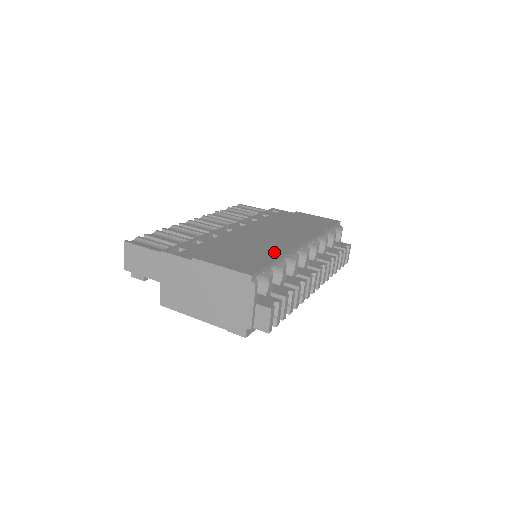
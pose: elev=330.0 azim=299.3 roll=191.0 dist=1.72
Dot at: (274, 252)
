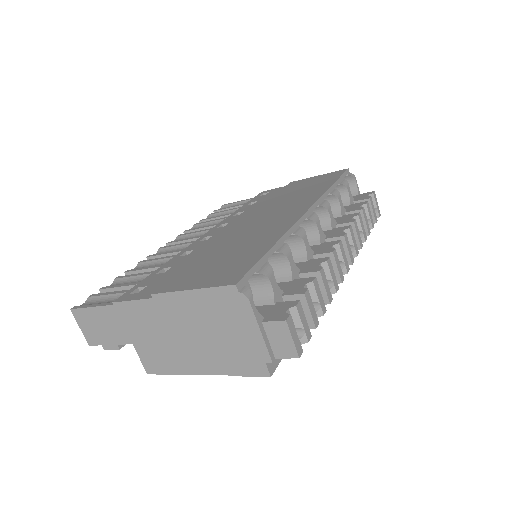
Dot at: (266, 239)
